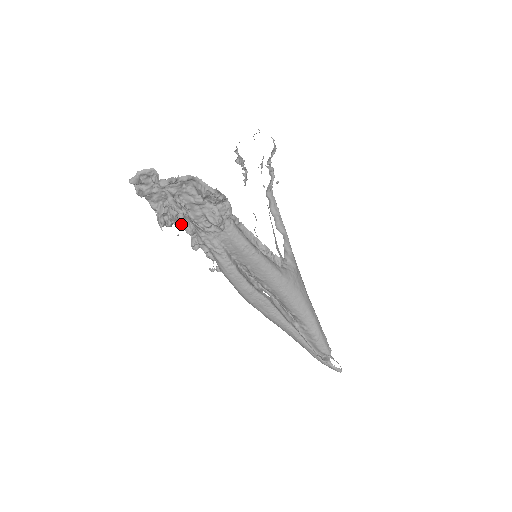
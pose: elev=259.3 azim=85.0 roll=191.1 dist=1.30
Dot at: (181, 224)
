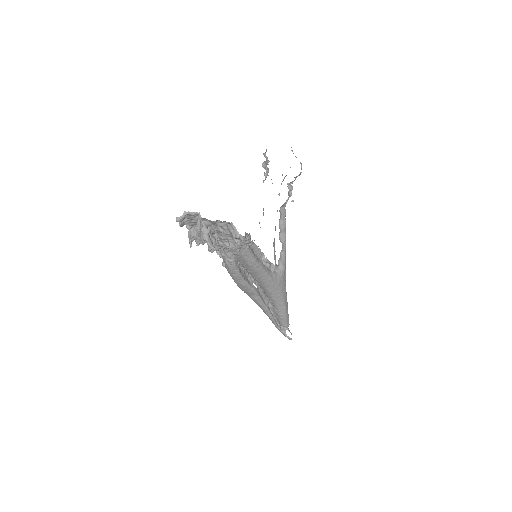
Dot at: occluded
